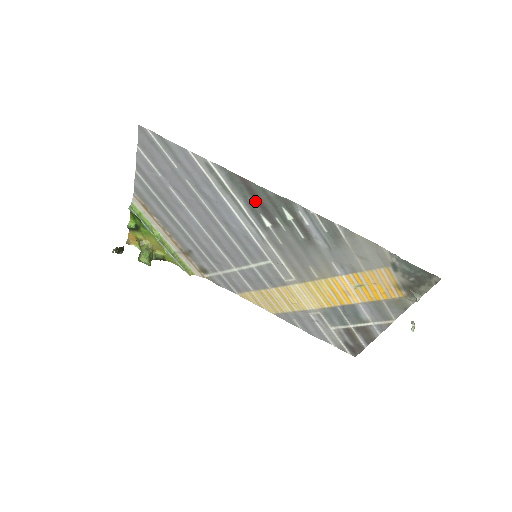
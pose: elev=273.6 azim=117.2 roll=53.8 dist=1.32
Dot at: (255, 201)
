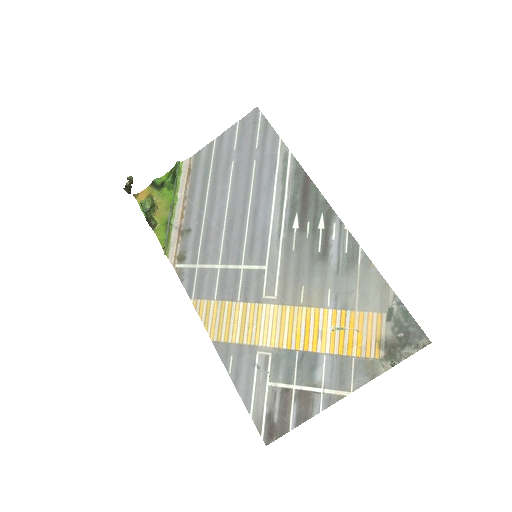
Dot at: (302, 199)
